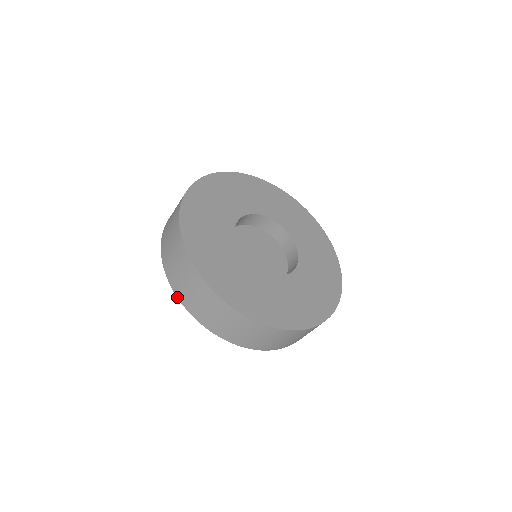
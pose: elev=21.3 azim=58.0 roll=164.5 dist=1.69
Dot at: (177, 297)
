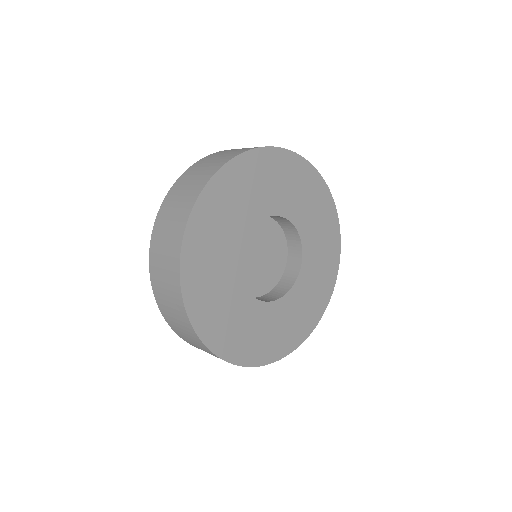
Dot at: (167, 322)
